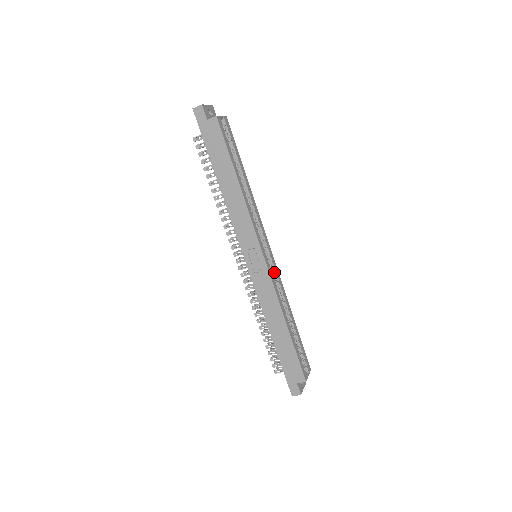
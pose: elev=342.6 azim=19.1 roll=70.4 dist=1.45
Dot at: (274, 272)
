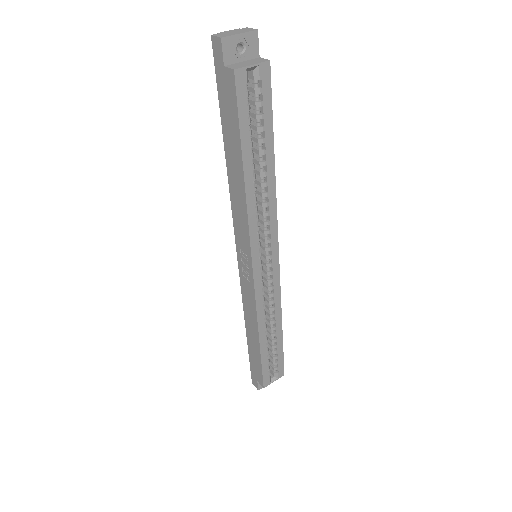
Dot at: (272, 282)
